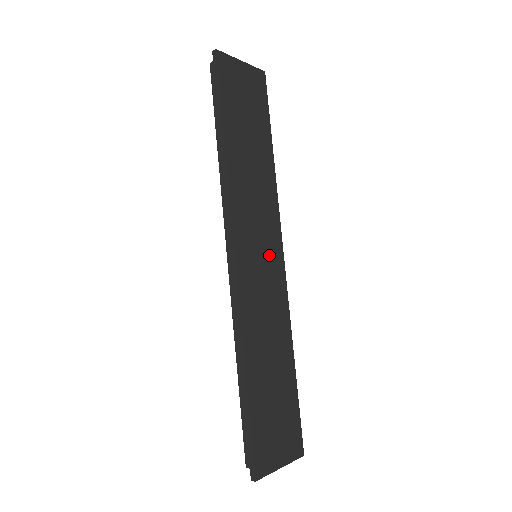
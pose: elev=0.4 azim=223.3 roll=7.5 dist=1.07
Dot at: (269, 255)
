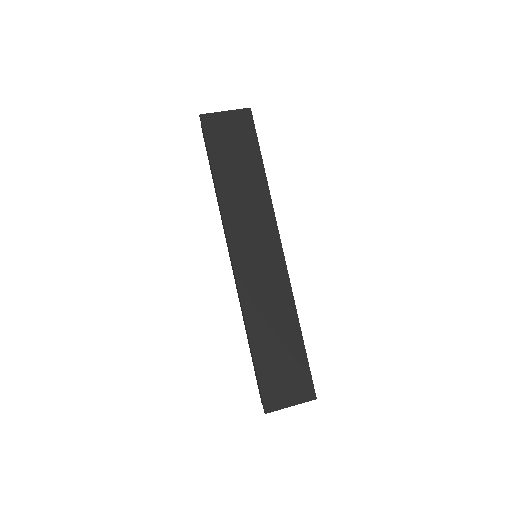
Dot at: (267, 253)
